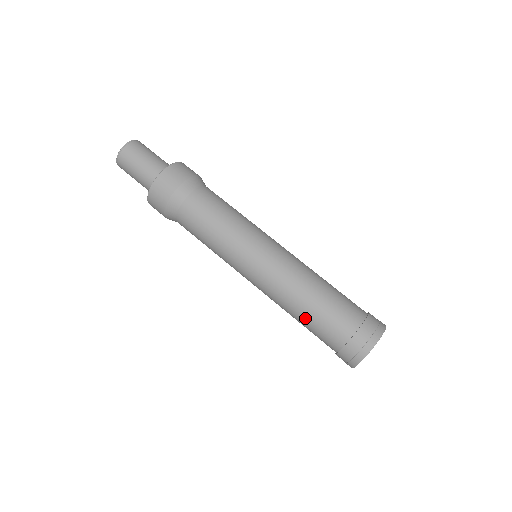
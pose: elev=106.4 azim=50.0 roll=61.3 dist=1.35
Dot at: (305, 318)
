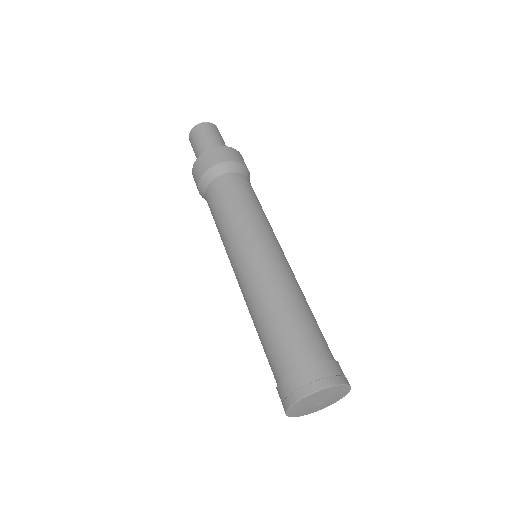
Dot at: (281, 317)
